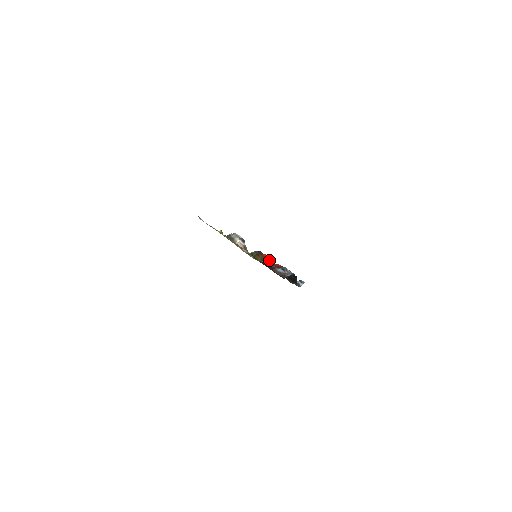
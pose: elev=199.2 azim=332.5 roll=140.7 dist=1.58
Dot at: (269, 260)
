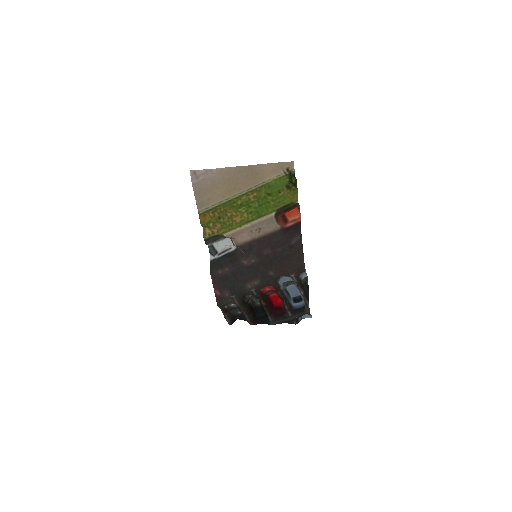
Dot at: (294, 221)
